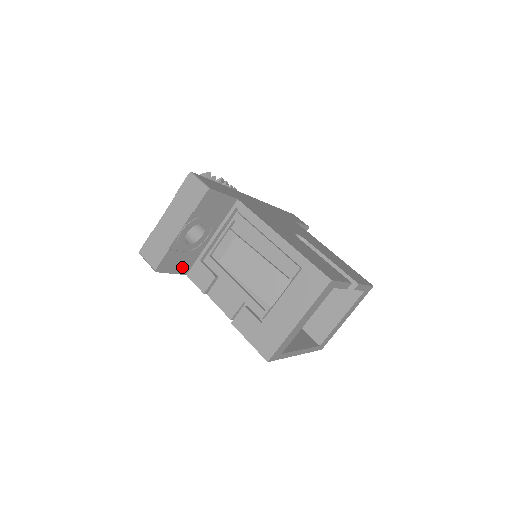
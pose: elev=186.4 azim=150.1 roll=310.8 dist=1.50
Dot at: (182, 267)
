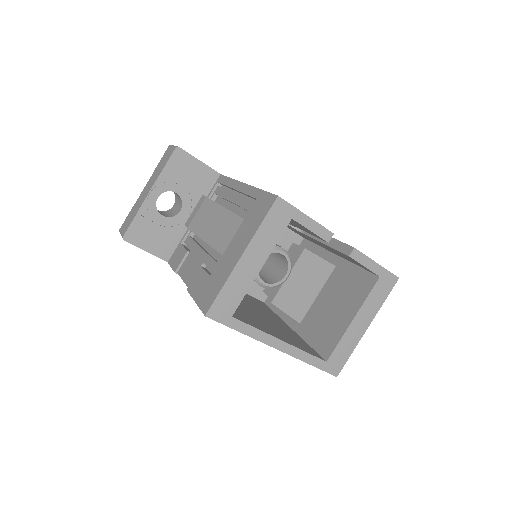
Dot at: (160, 248)
